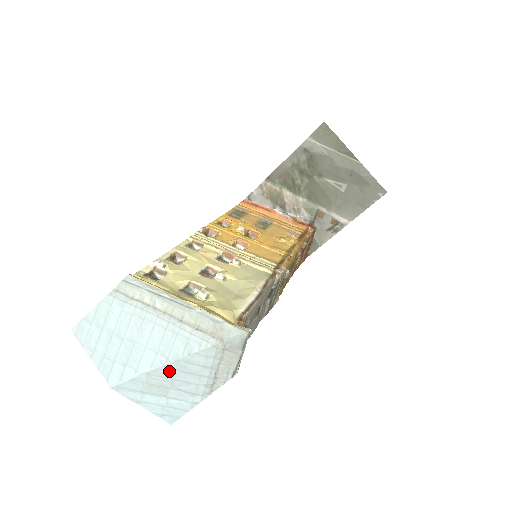
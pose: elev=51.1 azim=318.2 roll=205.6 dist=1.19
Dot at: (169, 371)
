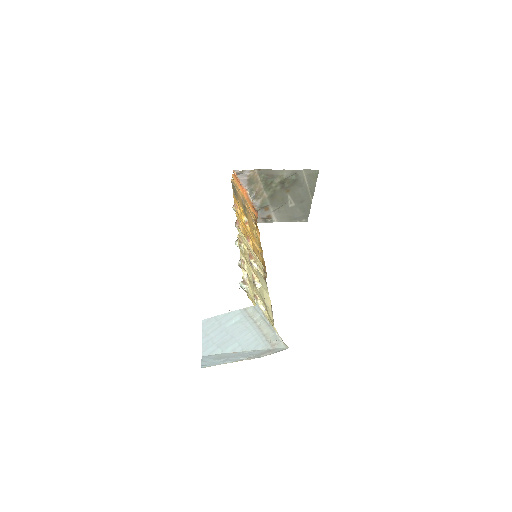
Dot at: (237, 354)
